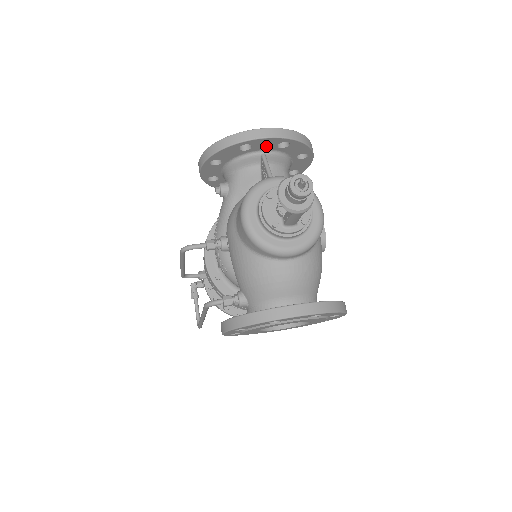
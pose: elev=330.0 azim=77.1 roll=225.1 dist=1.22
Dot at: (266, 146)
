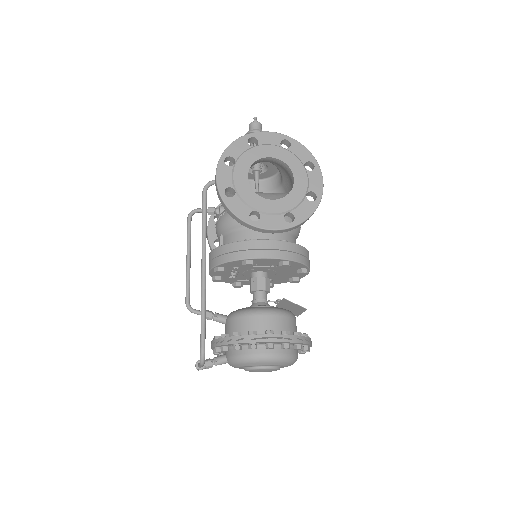
Dot at: occluded
